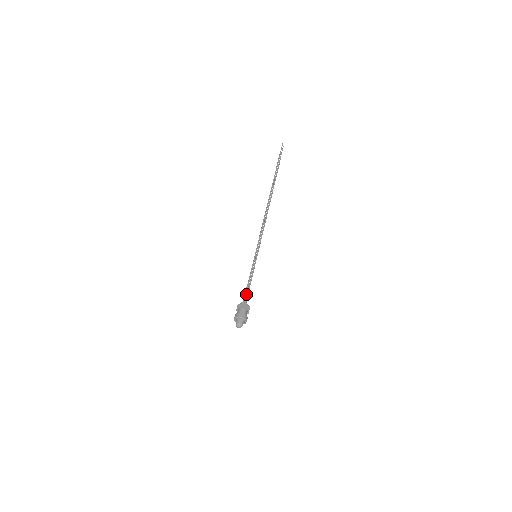
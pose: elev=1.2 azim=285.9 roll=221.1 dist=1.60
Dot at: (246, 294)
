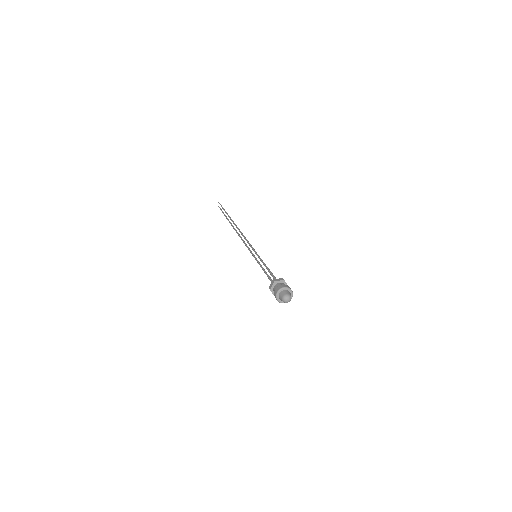
Dot at: (274, 276)
